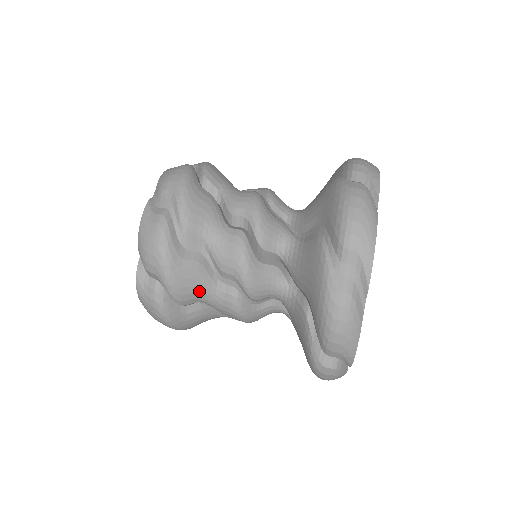
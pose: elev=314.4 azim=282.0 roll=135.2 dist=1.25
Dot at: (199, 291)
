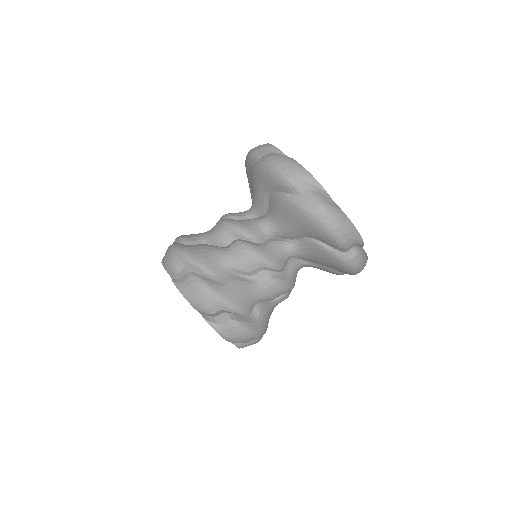
Dot at: occluded
